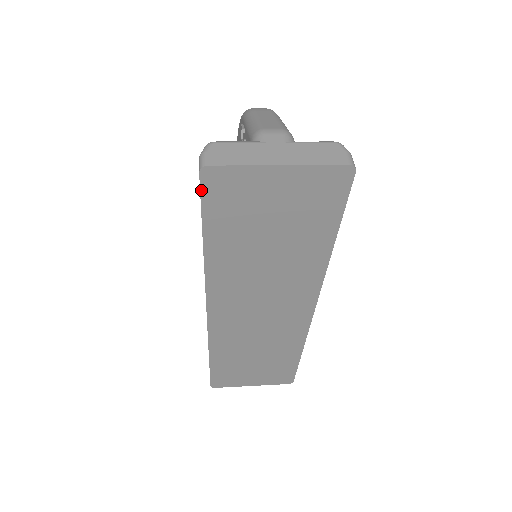
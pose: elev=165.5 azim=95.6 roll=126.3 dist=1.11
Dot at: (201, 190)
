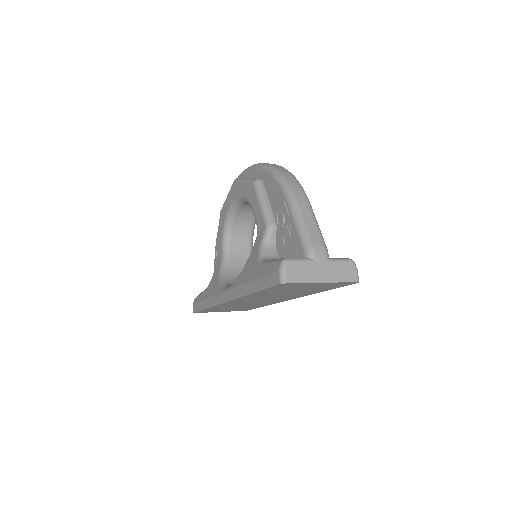
Dot at: (274, 286)
